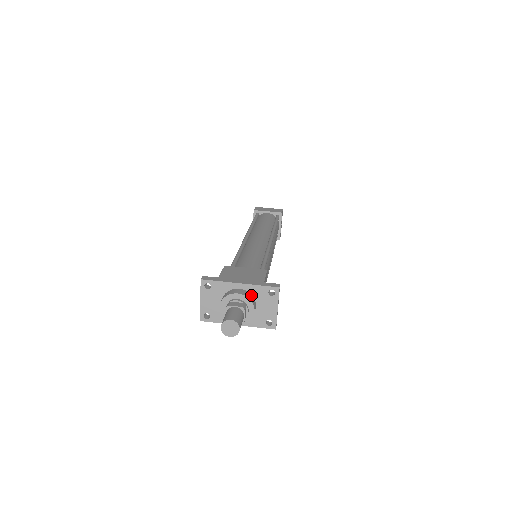
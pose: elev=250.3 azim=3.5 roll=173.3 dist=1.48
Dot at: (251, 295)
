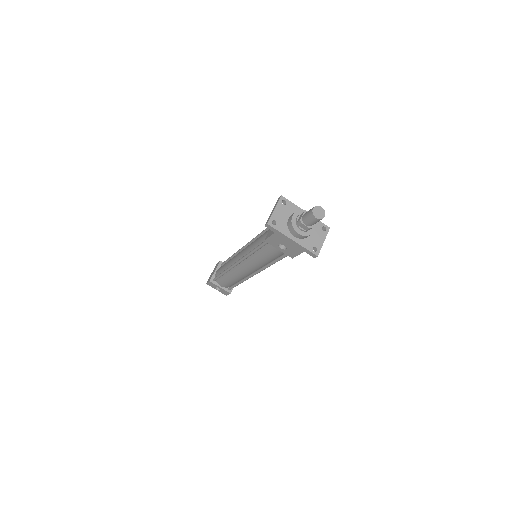
Dot at: occluded
